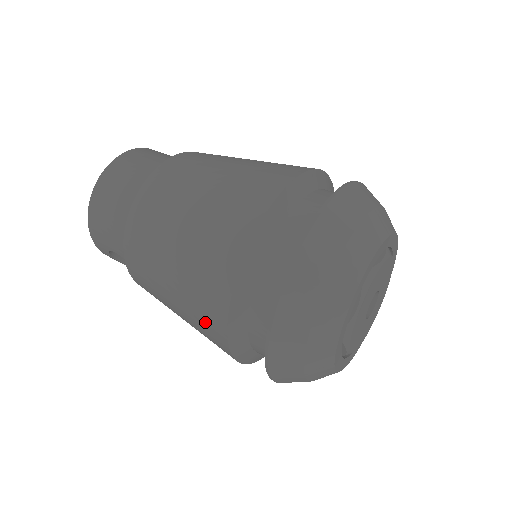
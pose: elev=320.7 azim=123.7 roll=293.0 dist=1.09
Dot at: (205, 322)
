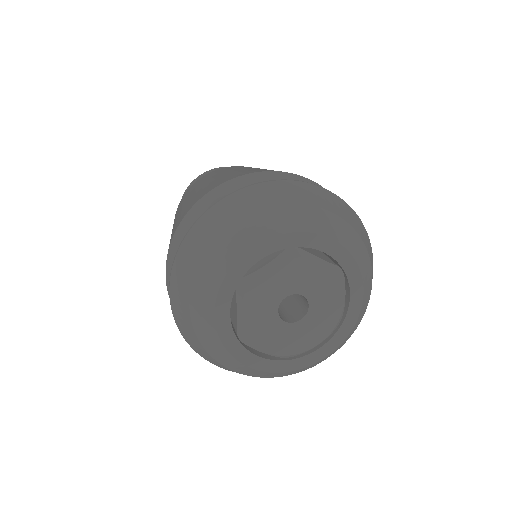
Dot at: occluded
